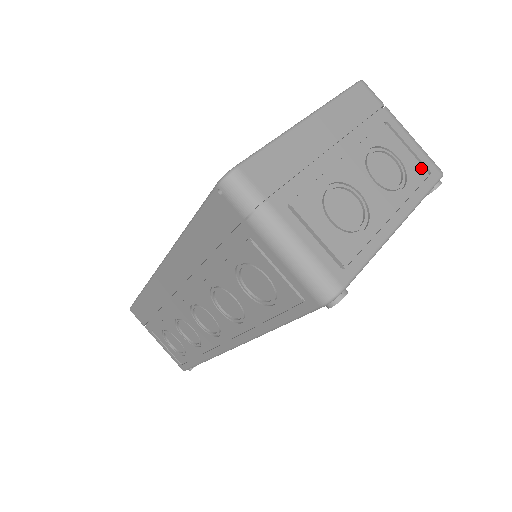
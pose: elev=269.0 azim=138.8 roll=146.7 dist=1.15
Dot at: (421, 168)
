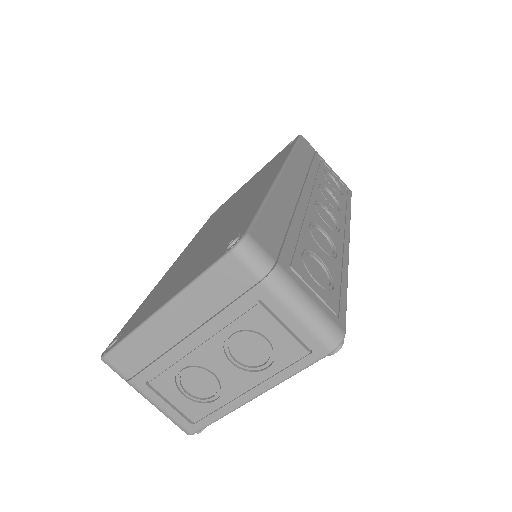
Dot at: (299, 347)
